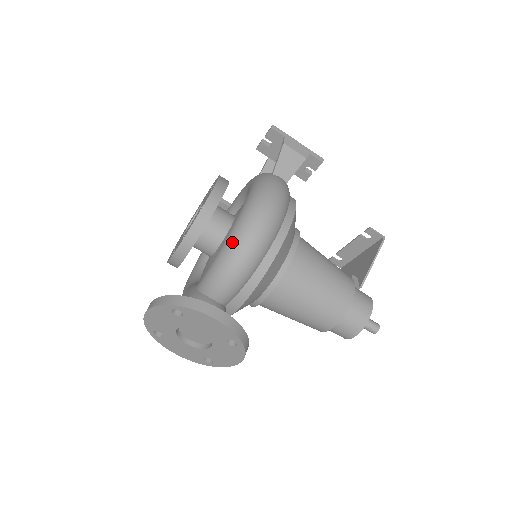
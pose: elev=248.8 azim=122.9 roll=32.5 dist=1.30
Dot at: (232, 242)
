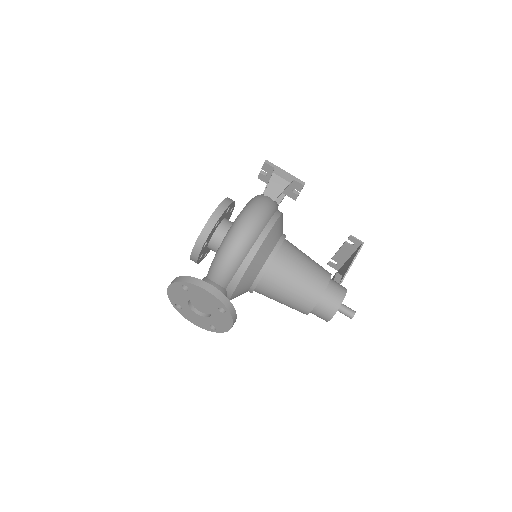
Dot at: (225, 241)
